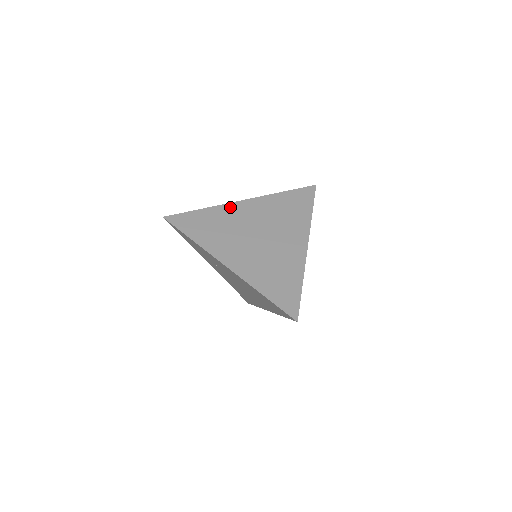
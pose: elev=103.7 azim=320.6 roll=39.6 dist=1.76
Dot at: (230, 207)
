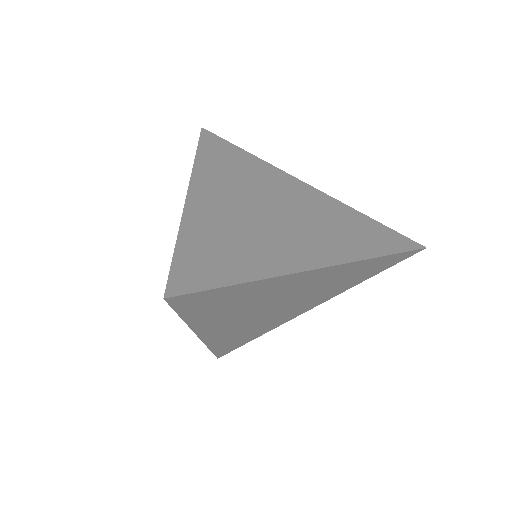
Dot at: (292, 279)
